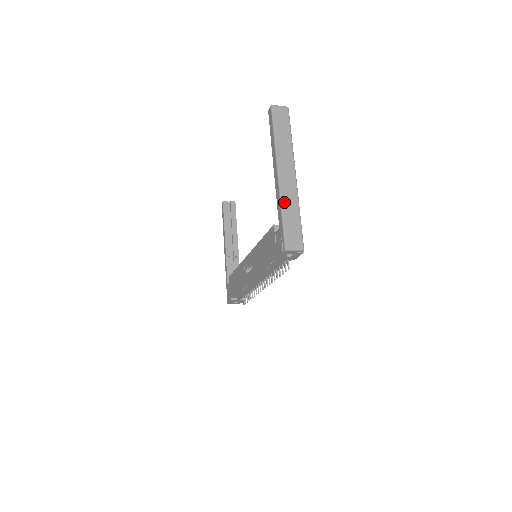
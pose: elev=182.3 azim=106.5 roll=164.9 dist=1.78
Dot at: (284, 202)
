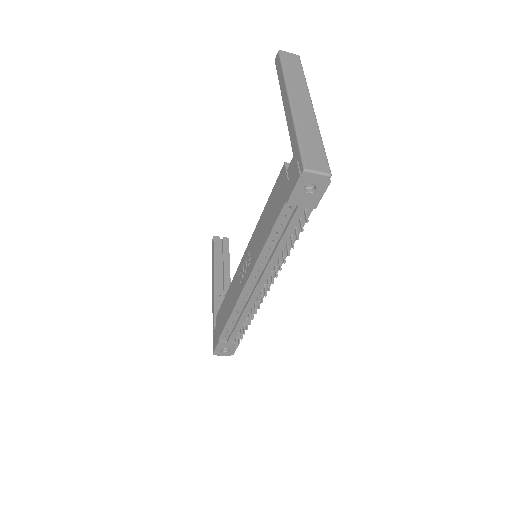
Dot at: (299, 125)
